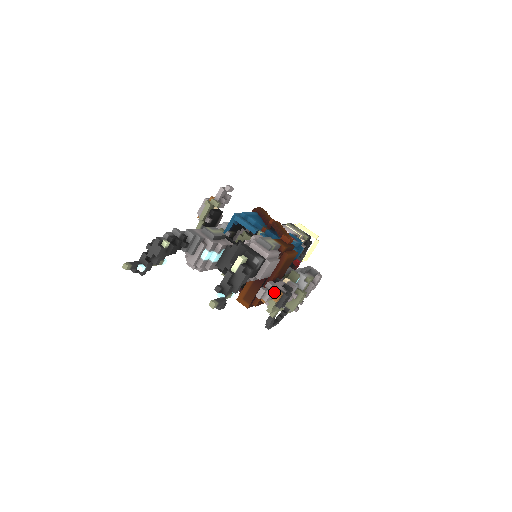
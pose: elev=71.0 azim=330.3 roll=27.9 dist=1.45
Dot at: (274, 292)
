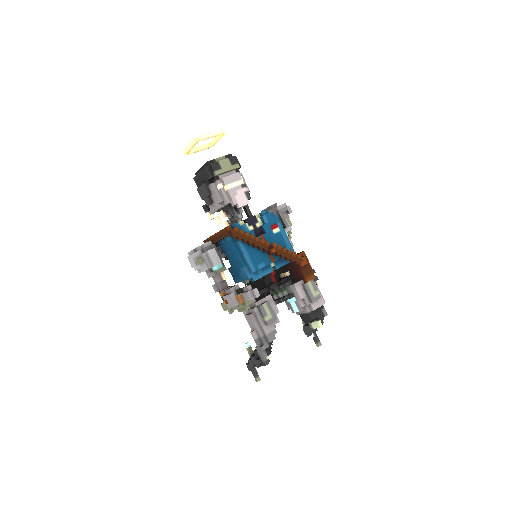
Dot at: occluded
